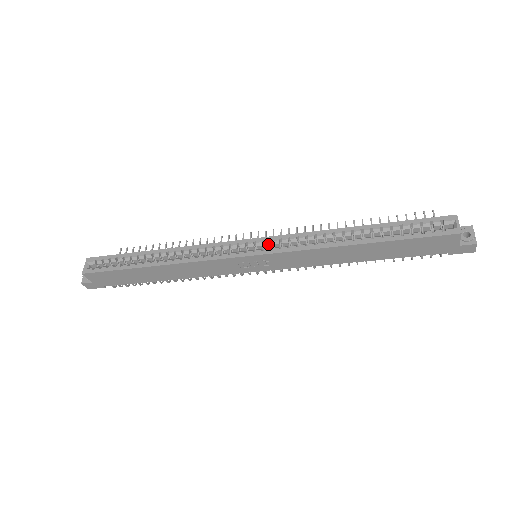
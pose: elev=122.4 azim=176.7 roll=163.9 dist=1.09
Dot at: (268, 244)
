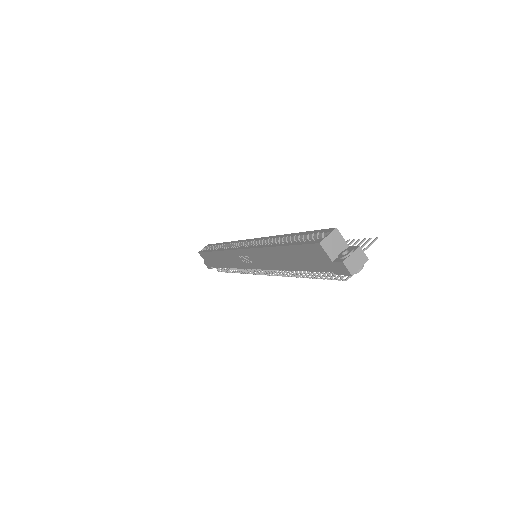
Dot at: (252, 243)
